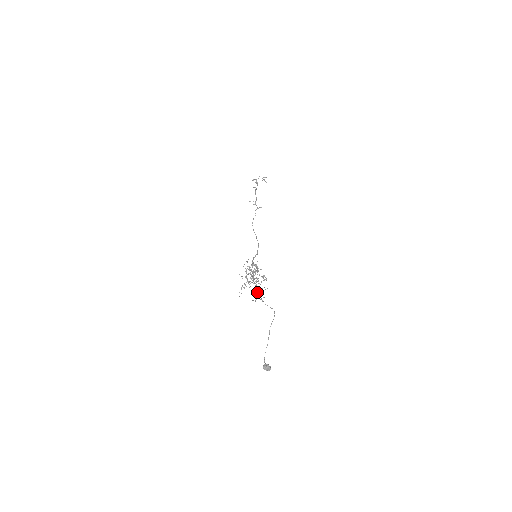
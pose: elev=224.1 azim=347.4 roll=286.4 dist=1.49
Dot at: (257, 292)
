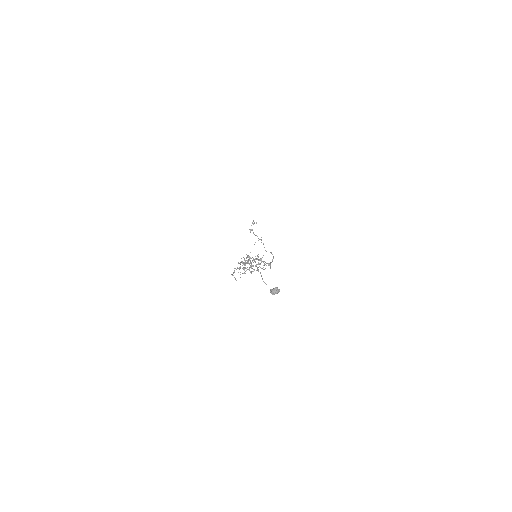
Dot at: occluded
